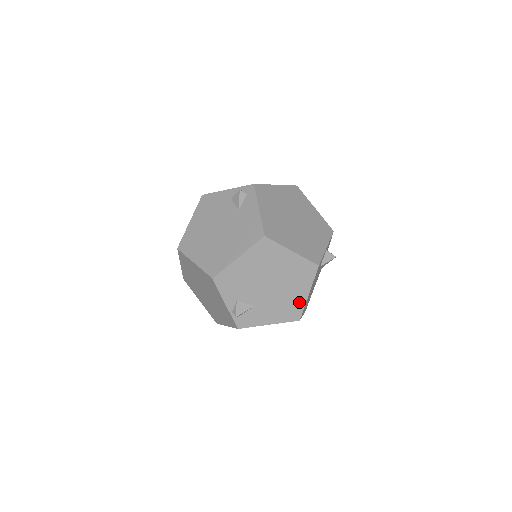
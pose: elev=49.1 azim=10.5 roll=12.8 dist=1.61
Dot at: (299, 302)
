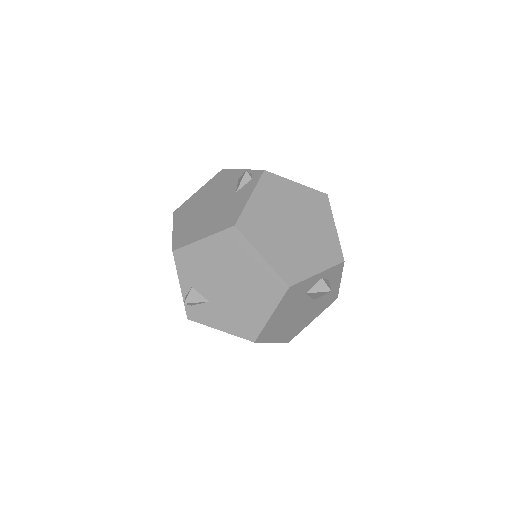
Dot at: (258, 320)
